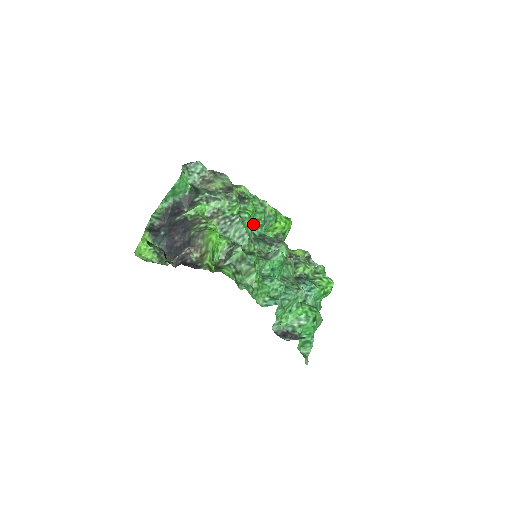
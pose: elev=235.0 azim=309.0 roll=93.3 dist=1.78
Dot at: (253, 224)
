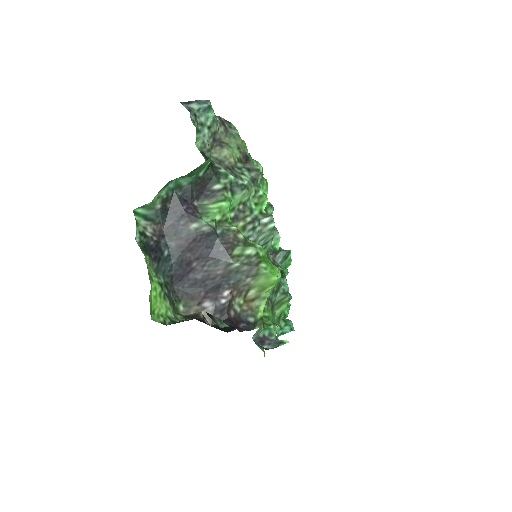
Dot at: occluded
